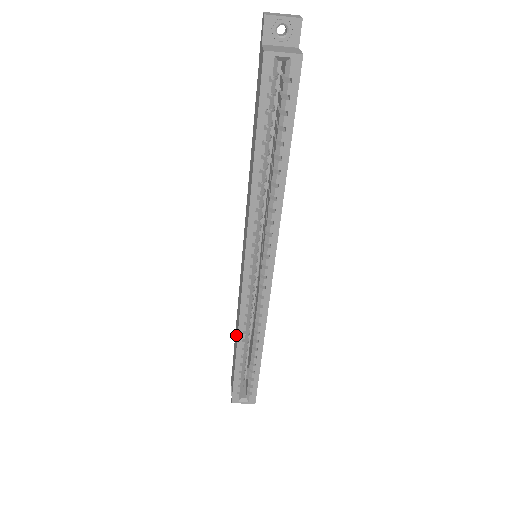
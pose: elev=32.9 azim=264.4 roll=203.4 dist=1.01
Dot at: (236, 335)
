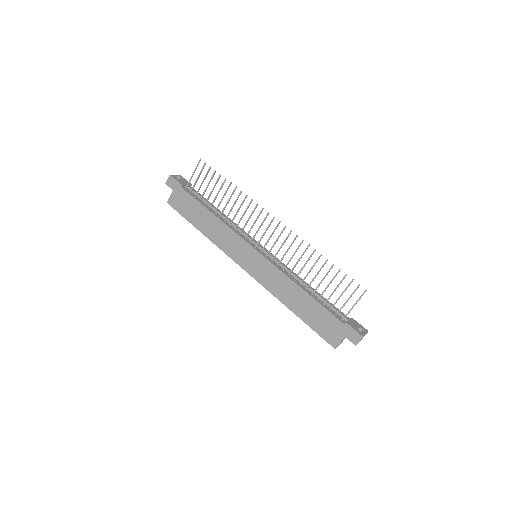
Dot at: (207, 225)
